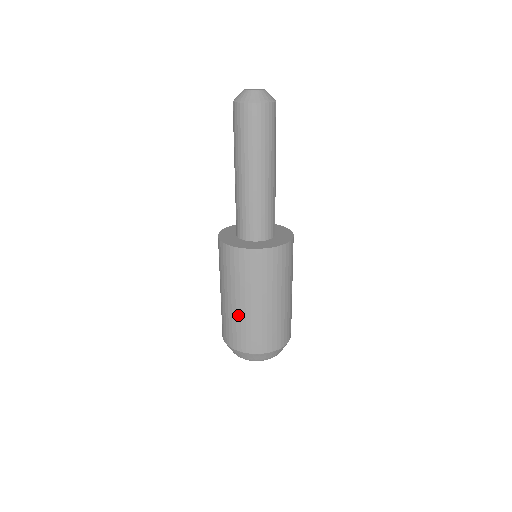
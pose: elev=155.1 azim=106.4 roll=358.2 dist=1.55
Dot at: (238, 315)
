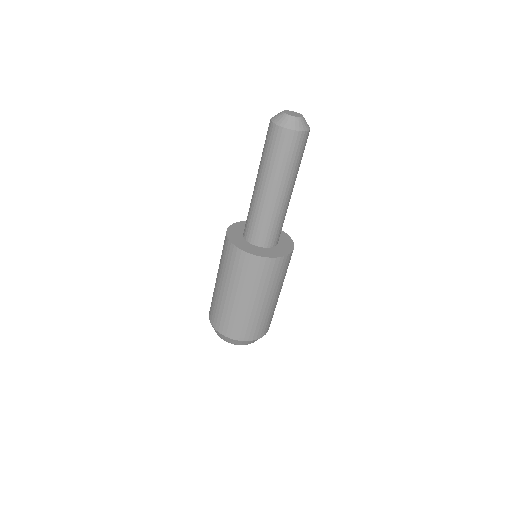
Dot at: (226, 304)
